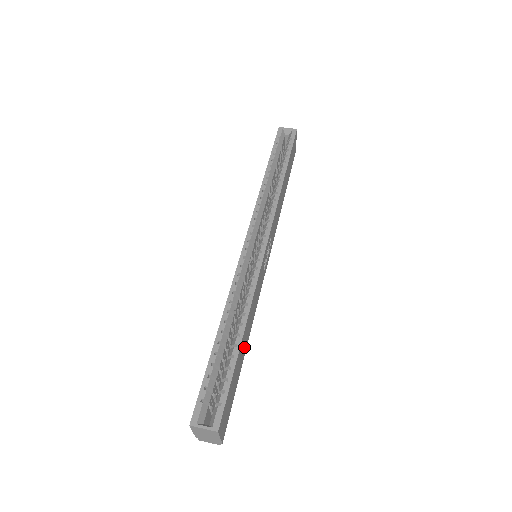
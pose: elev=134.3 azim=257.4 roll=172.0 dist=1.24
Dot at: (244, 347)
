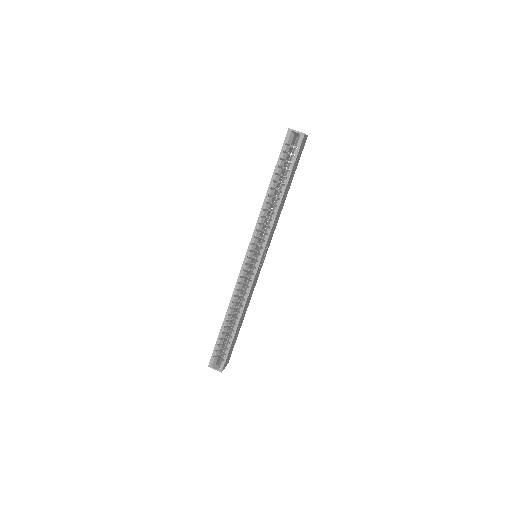
Dot at: (242, 320)
